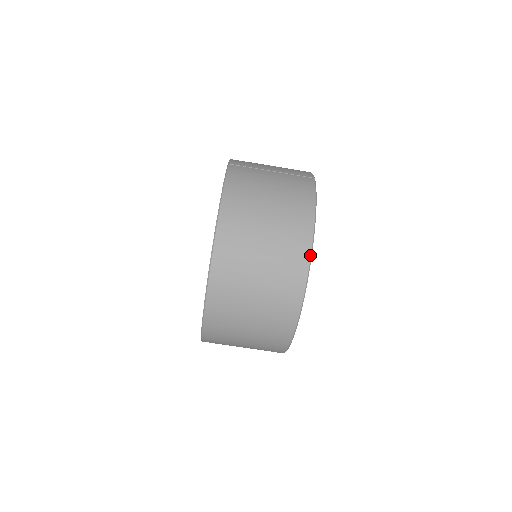
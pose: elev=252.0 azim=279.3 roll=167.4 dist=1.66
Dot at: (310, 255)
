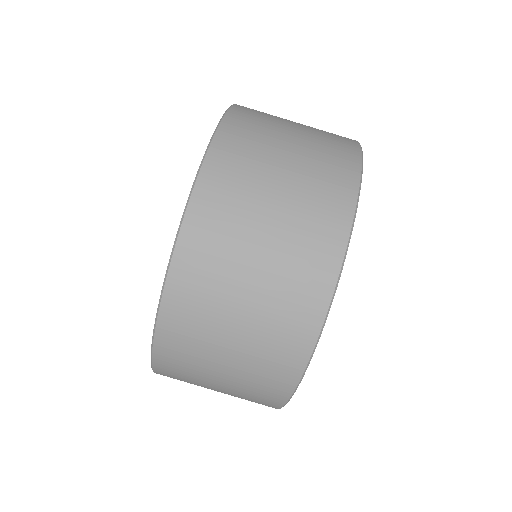
Dot at: (358, 142)
